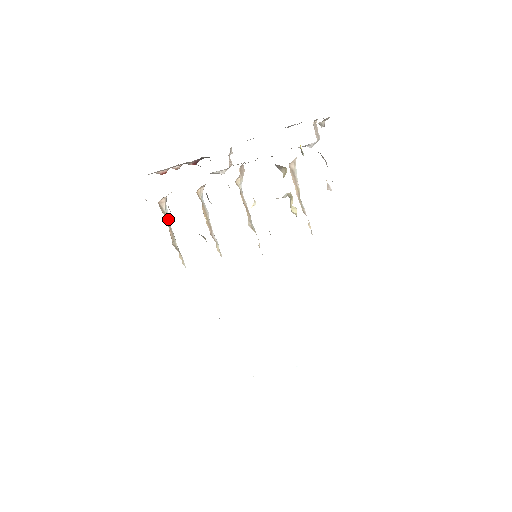
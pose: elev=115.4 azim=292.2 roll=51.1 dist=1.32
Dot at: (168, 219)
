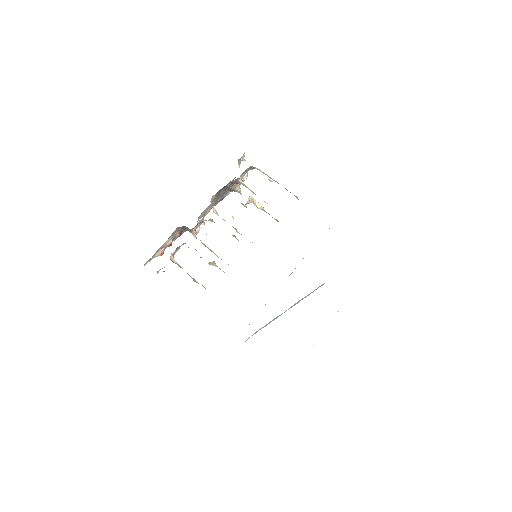
Dot at: occluded
